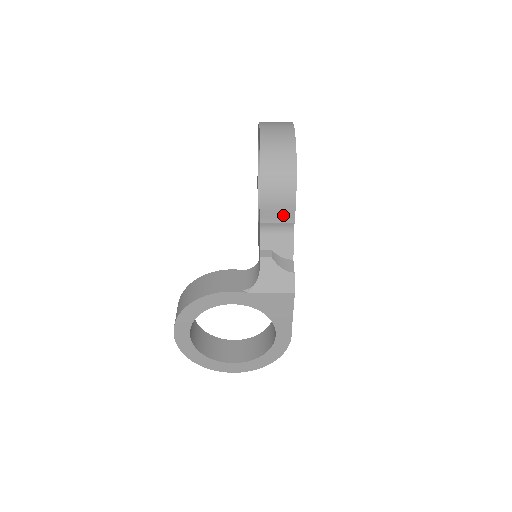
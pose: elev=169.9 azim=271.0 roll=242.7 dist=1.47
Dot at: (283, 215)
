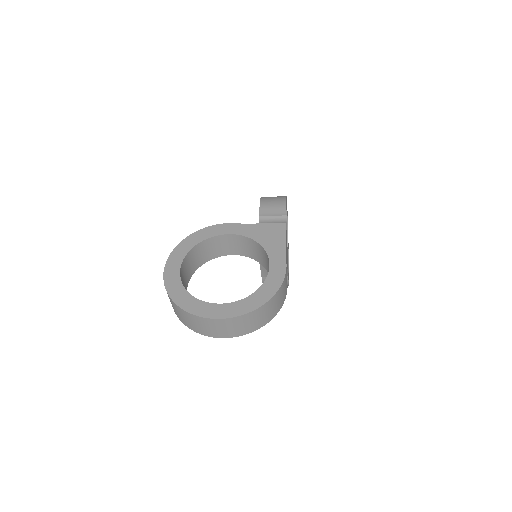
Dot at: (277, 211)
